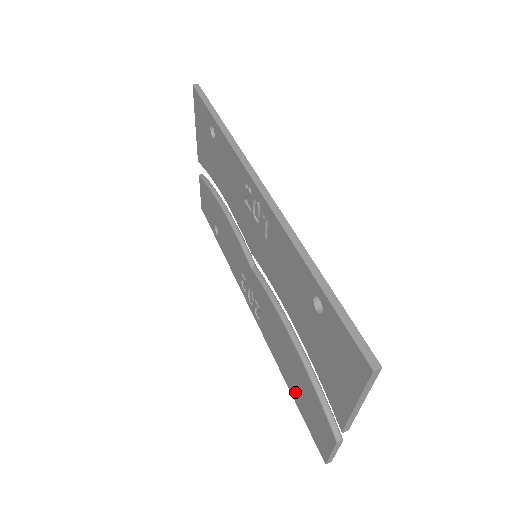
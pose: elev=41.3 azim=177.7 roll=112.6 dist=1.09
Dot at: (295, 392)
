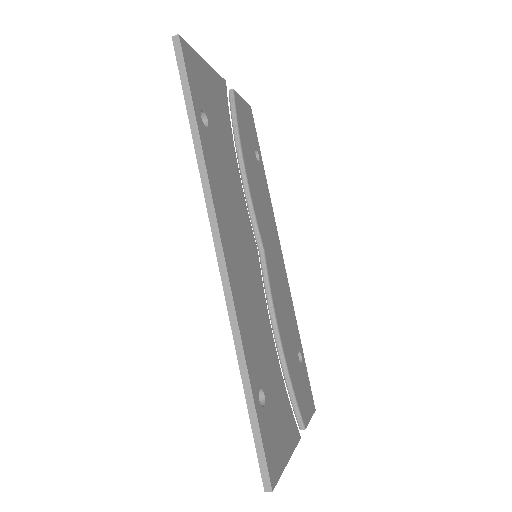
Dot at: occluded
